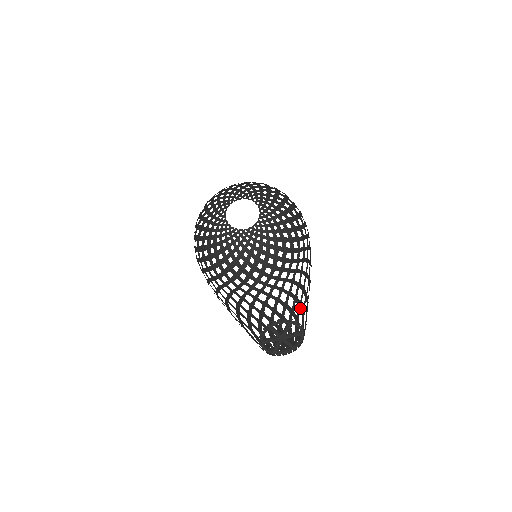
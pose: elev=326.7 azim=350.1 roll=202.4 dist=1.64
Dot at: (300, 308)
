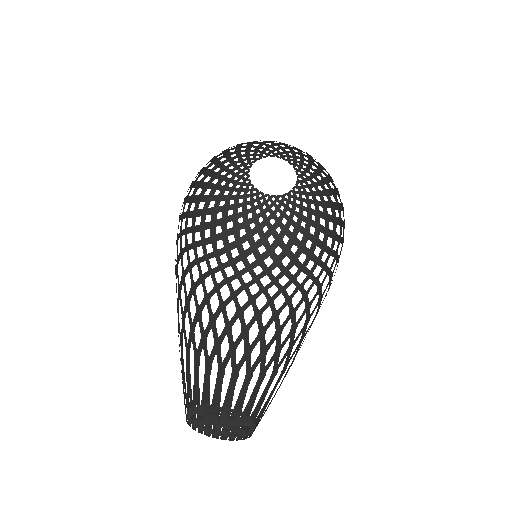
Dot at: occluded
